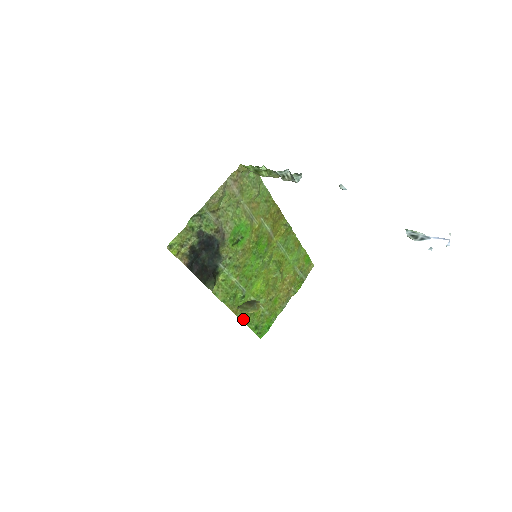
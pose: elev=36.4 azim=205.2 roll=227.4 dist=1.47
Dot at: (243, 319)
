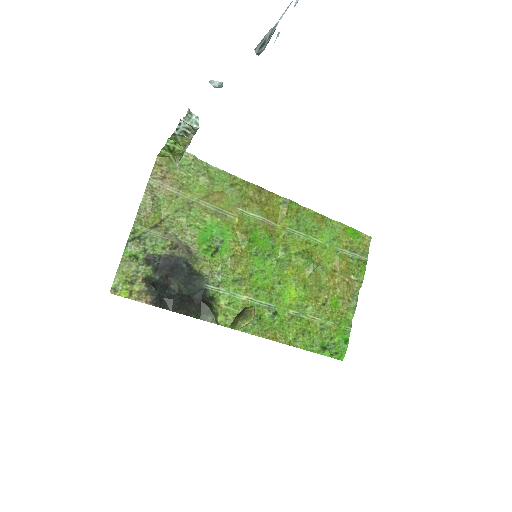
Dot at: (294, 344)
